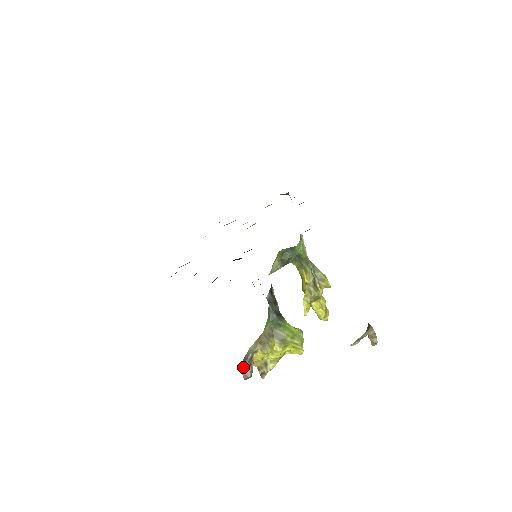
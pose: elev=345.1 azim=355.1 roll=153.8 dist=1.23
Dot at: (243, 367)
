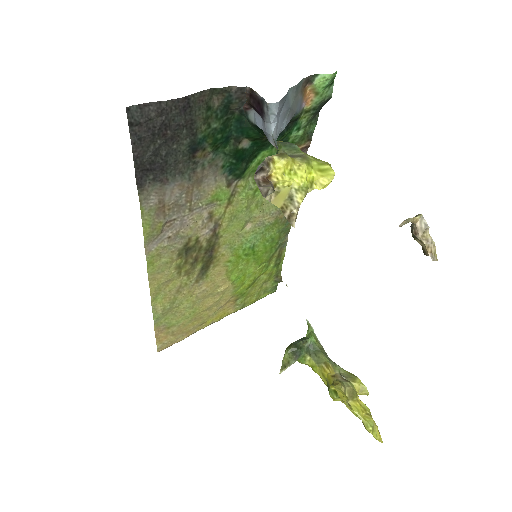
Dot at: (259, 182)
